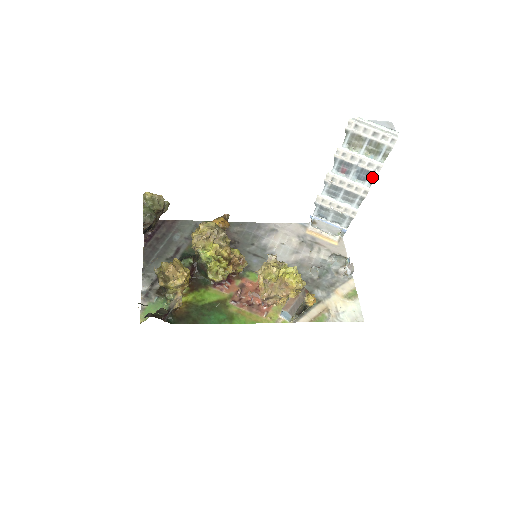
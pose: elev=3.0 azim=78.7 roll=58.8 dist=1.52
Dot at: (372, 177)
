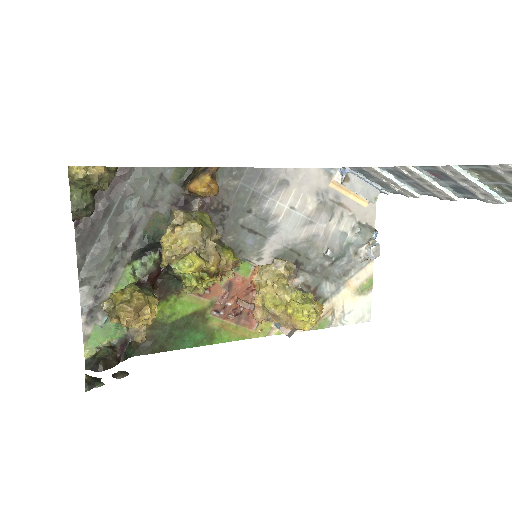
Dot at: (474, 197)
